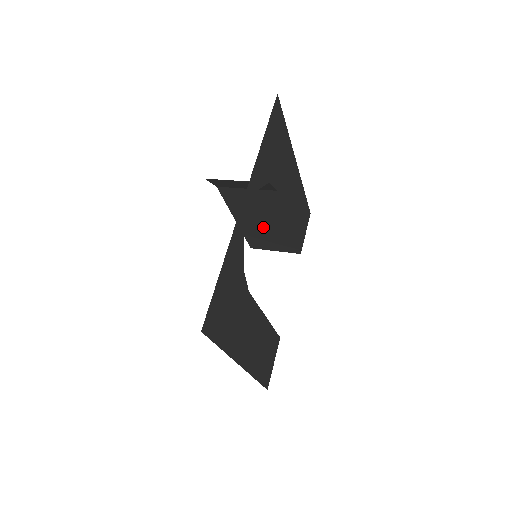
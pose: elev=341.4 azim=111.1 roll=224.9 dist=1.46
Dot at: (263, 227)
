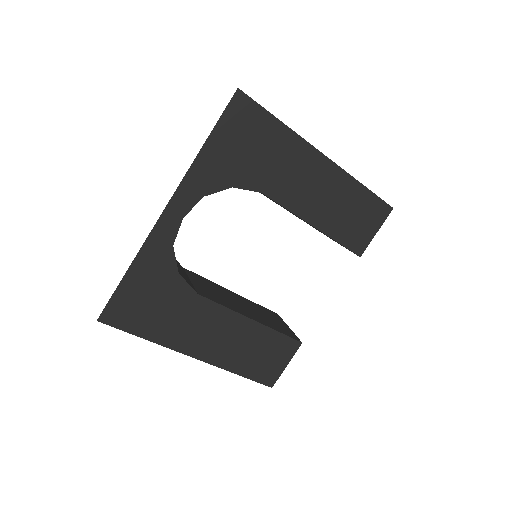
Dot at: occluded
